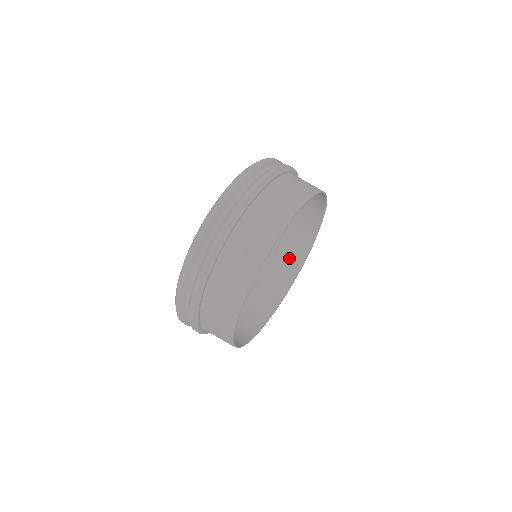
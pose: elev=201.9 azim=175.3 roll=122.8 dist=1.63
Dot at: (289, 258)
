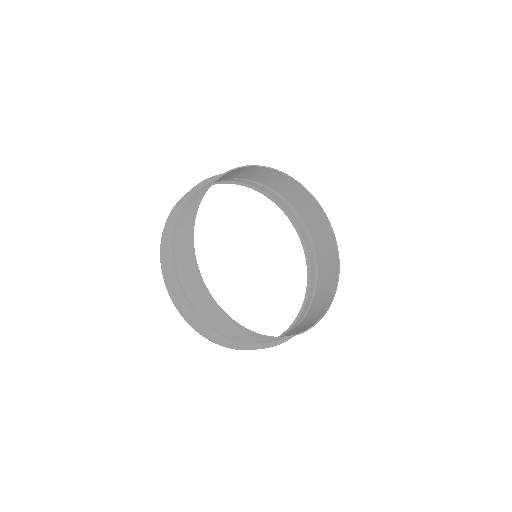
Dot at: (326, 255)
